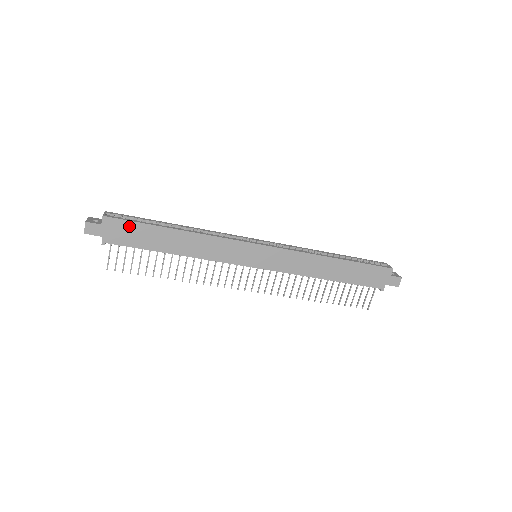
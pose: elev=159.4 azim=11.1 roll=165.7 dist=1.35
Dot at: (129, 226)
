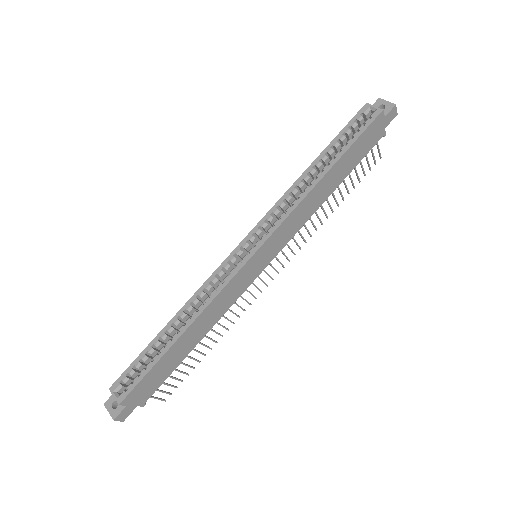
Dot at: (145, 381)
